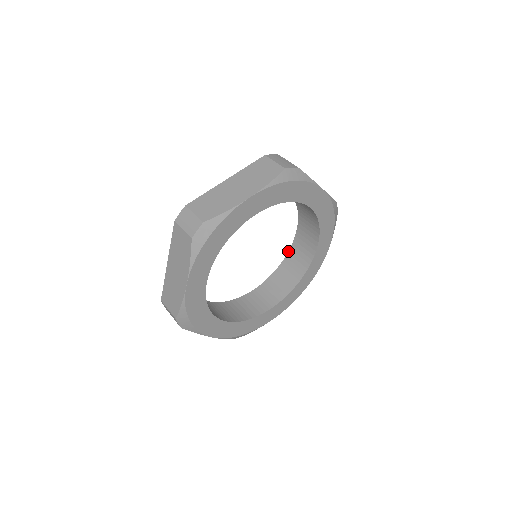
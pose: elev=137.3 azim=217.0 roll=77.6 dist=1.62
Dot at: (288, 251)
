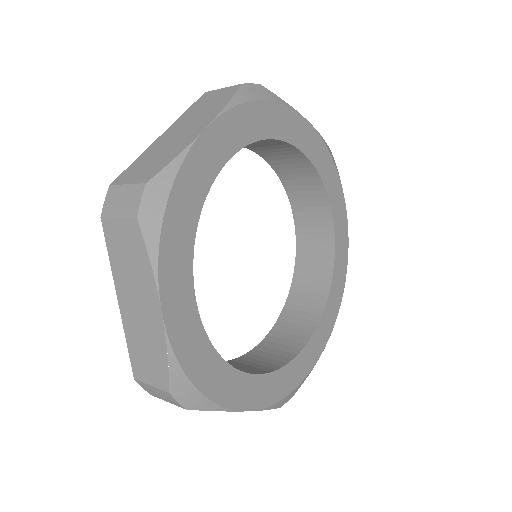
Dot at: occluded
